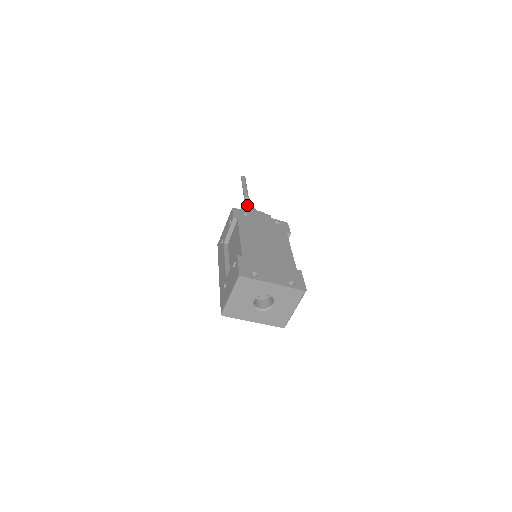
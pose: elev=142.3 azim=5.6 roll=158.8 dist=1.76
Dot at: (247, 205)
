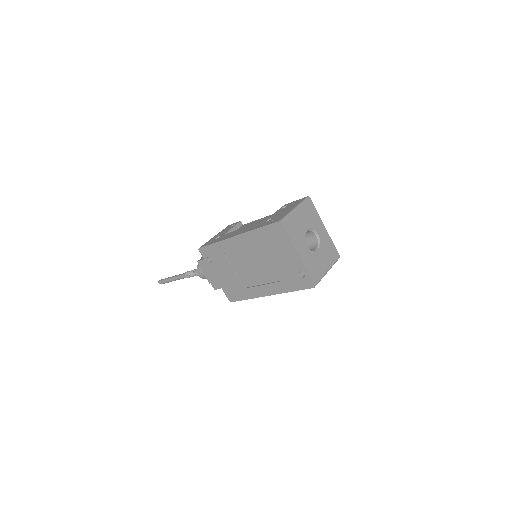
Dot at: occluded
